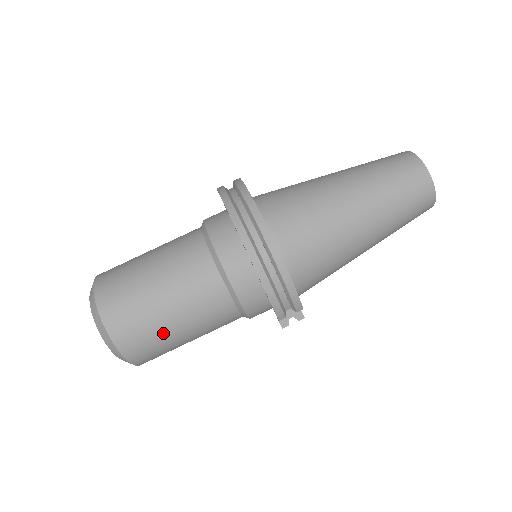
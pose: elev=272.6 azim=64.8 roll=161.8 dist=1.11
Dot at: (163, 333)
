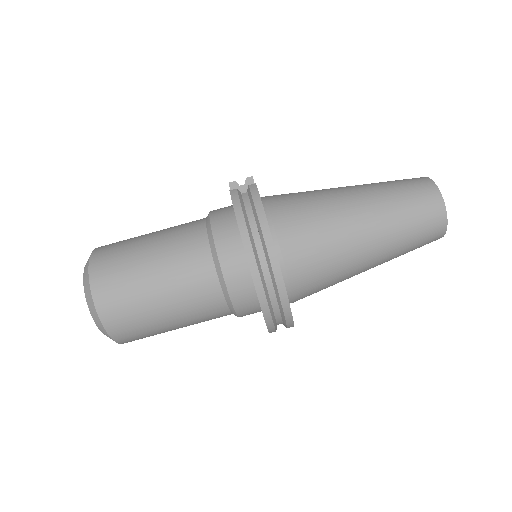
Dot at: (162, 332)
